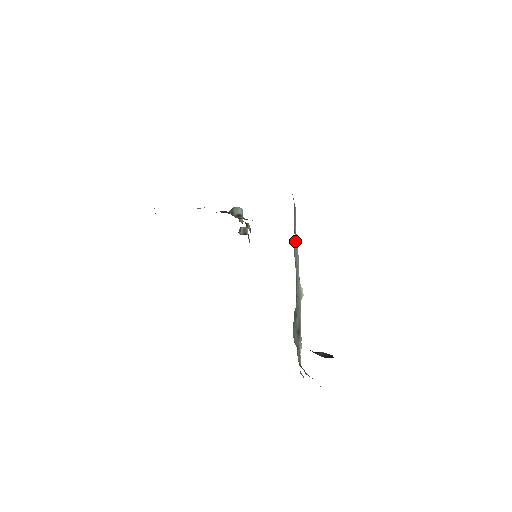
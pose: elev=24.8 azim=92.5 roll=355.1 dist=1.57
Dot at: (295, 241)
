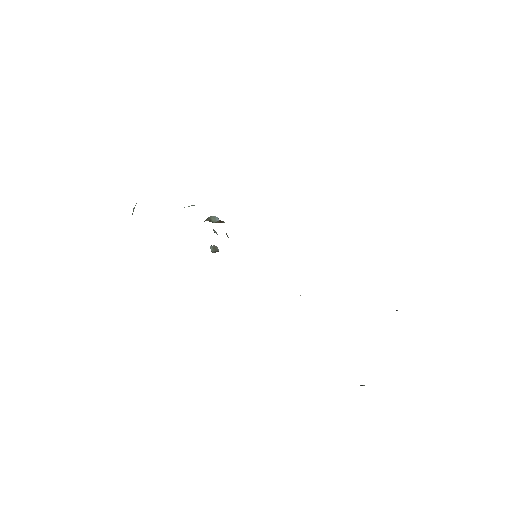
Dot at: occluded
